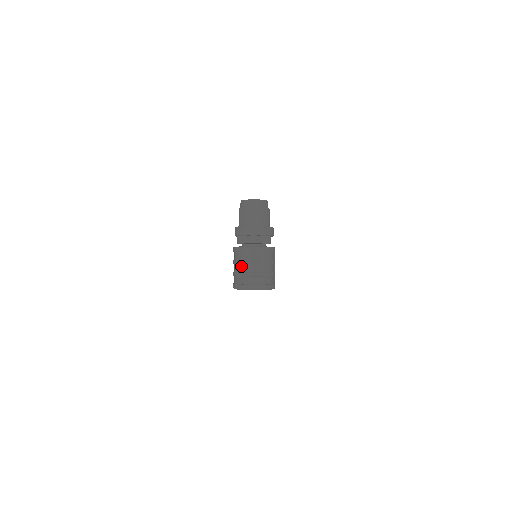
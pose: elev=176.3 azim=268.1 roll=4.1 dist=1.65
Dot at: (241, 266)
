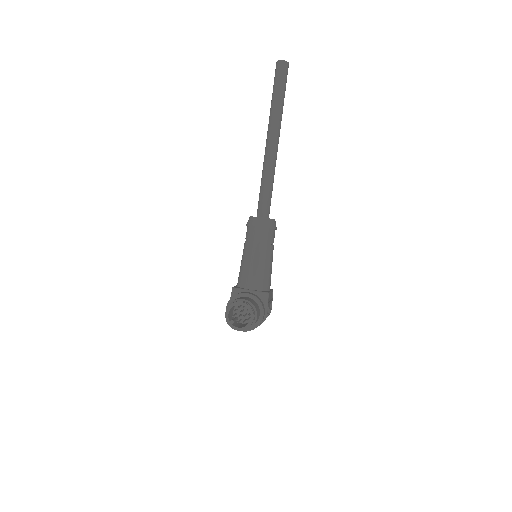
Dot at: occluded
